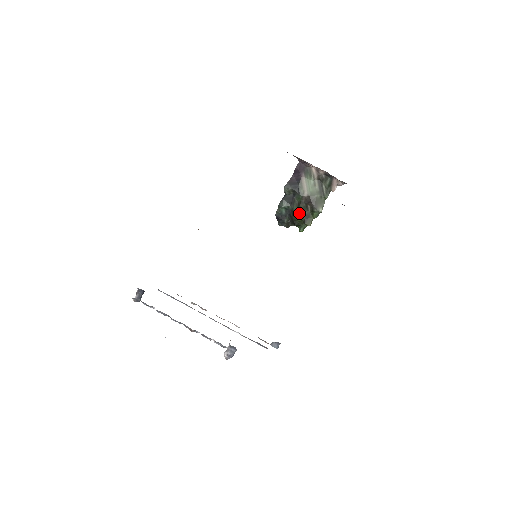
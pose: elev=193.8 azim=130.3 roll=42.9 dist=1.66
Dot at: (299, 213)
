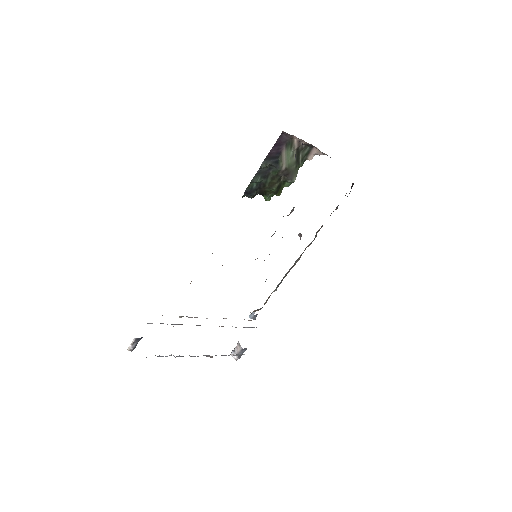
Dot at: (272, 185)
